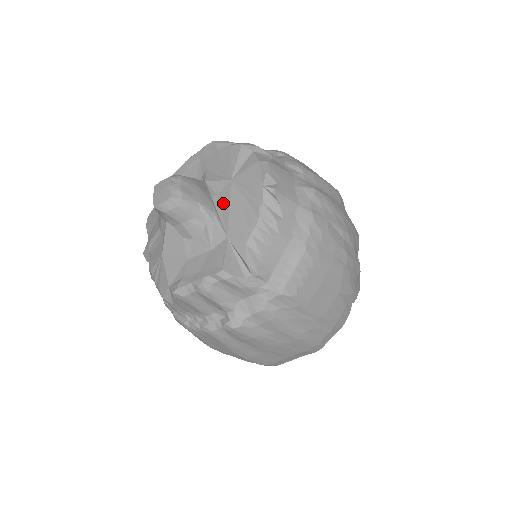
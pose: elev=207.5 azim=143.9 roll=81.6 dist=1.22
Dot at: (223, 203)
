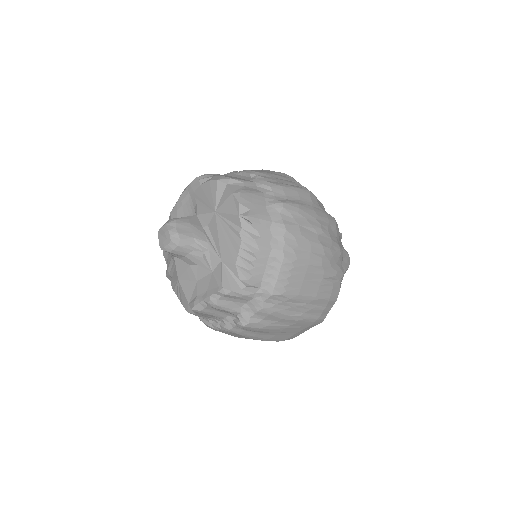
Dot at: (213, 232)
